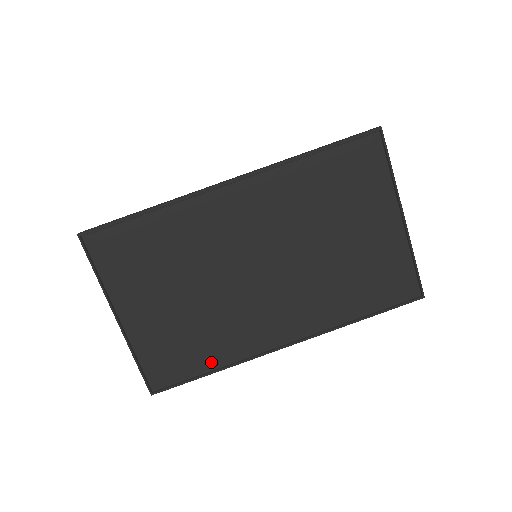
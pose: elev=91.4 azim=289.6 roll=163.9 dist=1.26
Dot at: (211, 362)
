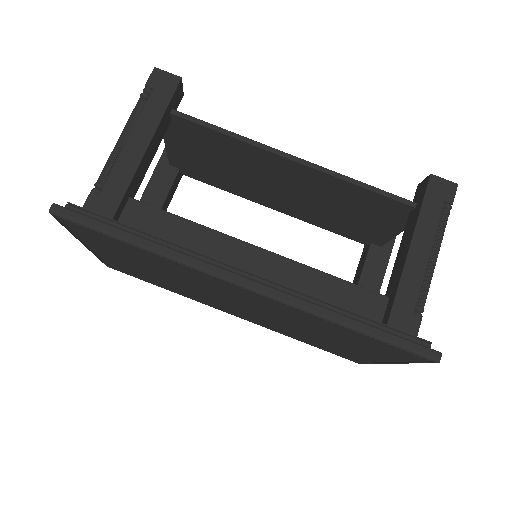
Dot at: (165, 287)
